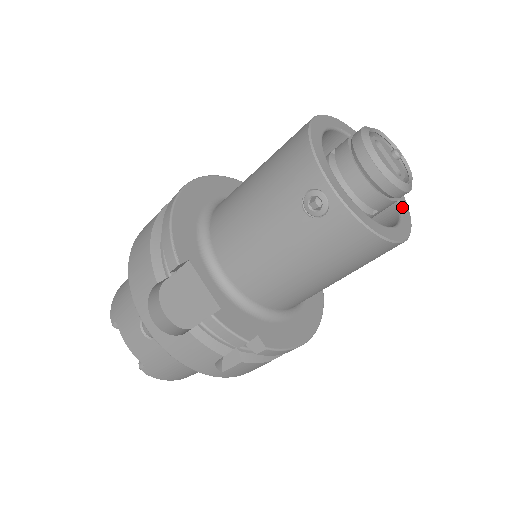
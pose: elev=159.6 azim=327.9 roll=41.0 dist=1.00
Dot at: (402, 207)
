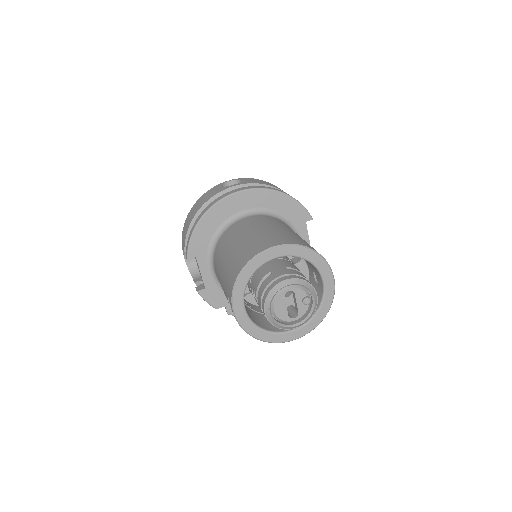
Dot at: (316, 316)
